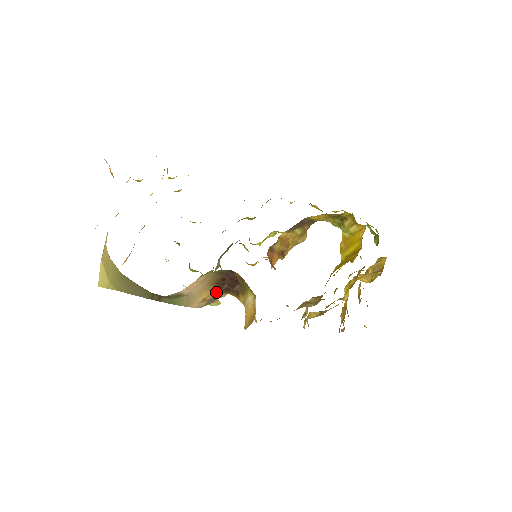
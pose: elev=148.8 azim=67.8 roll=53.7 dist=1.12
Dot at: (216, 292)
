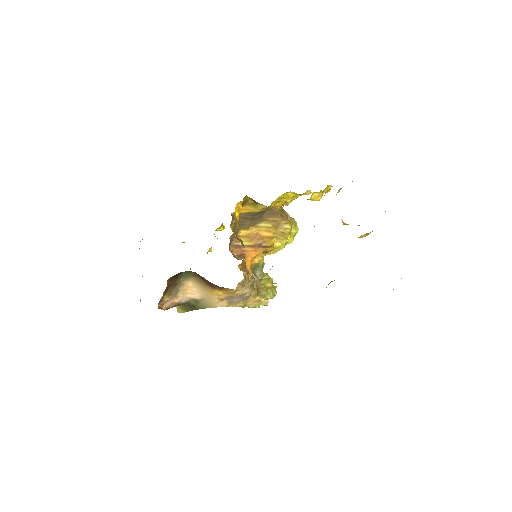
Dot at: (219, 291)
